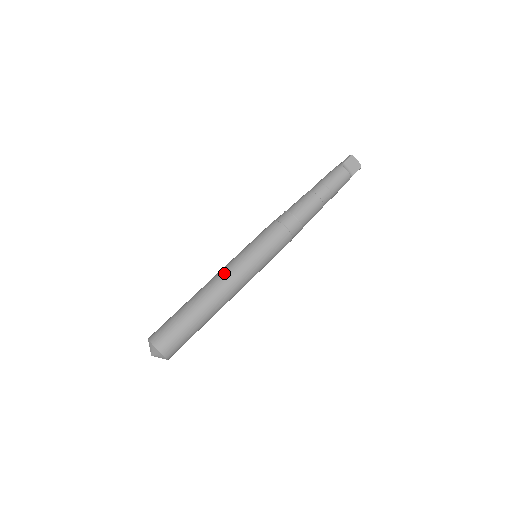
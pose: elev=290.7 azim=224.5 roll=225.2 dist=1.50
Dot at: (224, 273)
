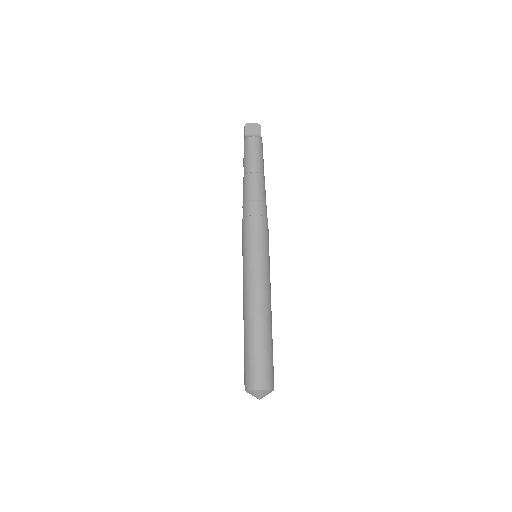
Dot at: (246, 290)
